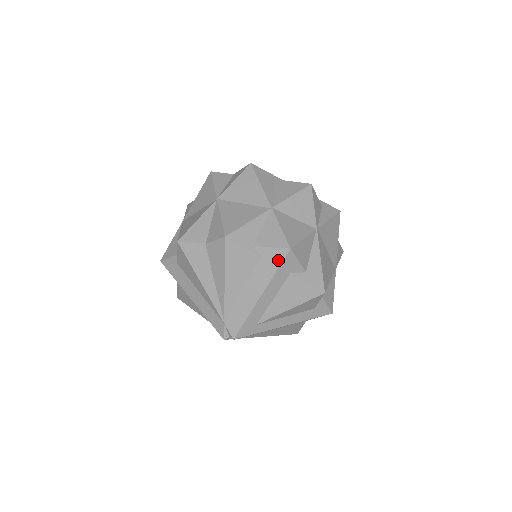
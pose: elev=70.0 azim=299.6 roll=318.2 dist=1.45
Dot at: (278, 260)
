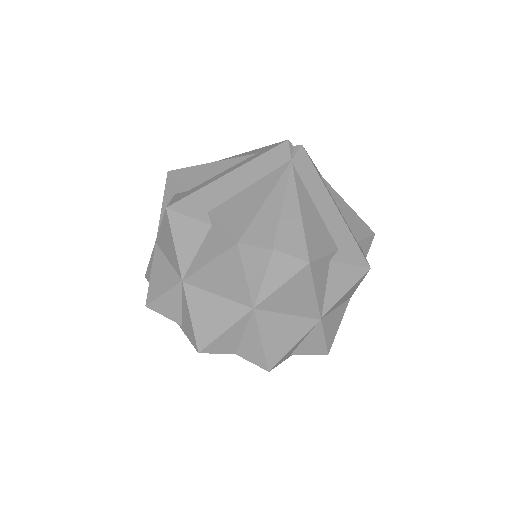
Dot at: occluded
